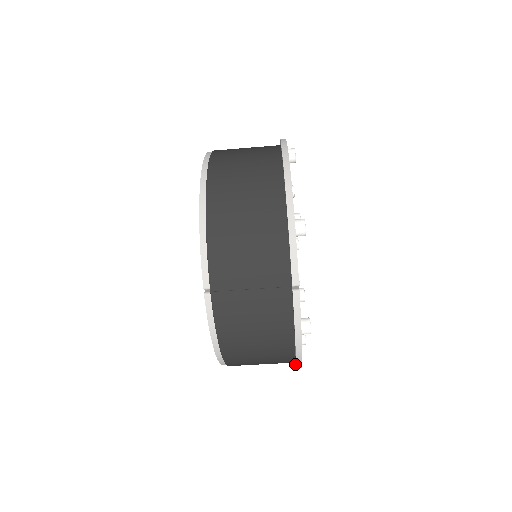
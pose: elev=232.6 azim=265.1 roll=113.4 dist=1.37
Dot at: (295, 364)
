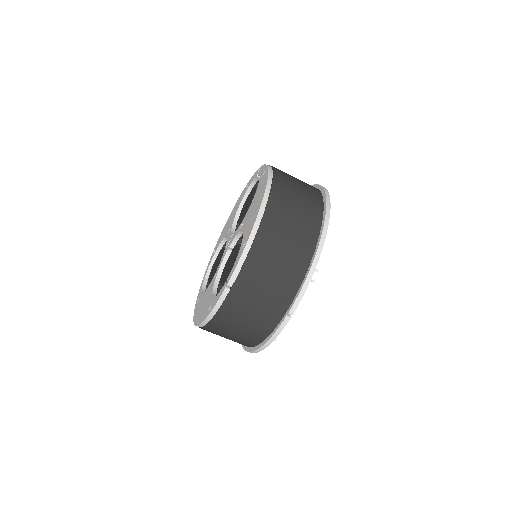
Dot at: (246, 347)
